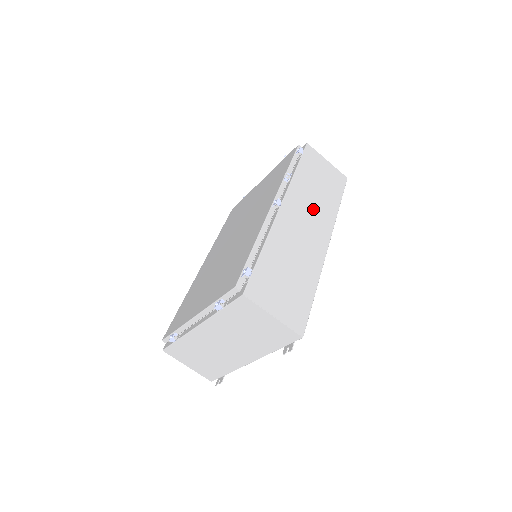
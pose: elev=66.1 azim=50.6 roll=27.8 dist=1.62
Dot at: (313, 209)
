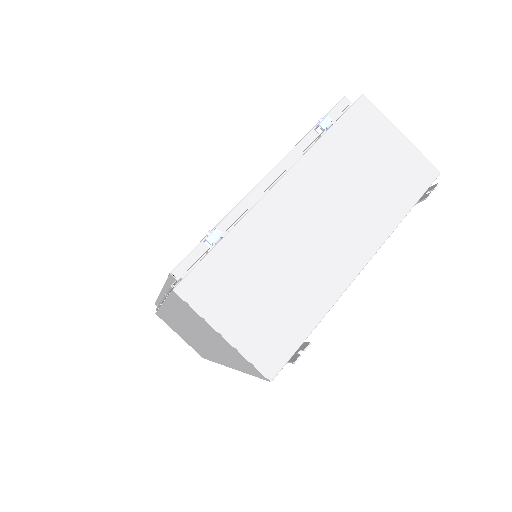
Dot at: occluded
